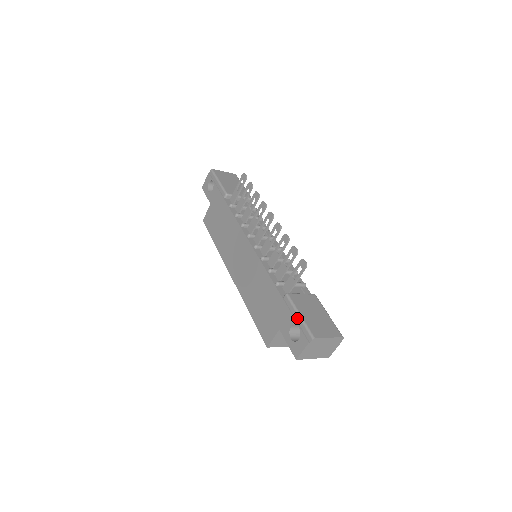
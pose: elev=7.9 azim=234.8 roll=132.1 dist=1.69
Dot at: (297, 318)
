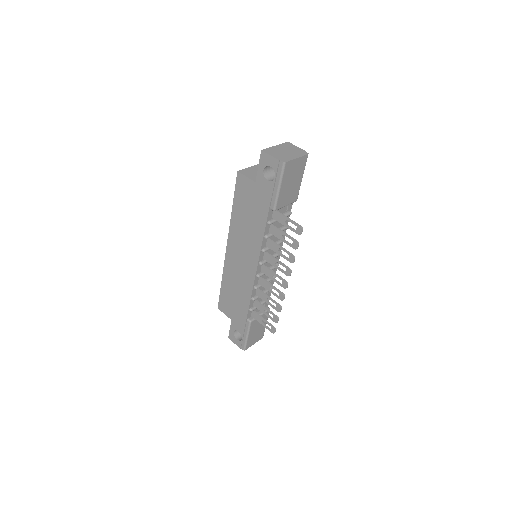
Dot at: (245, 336)
